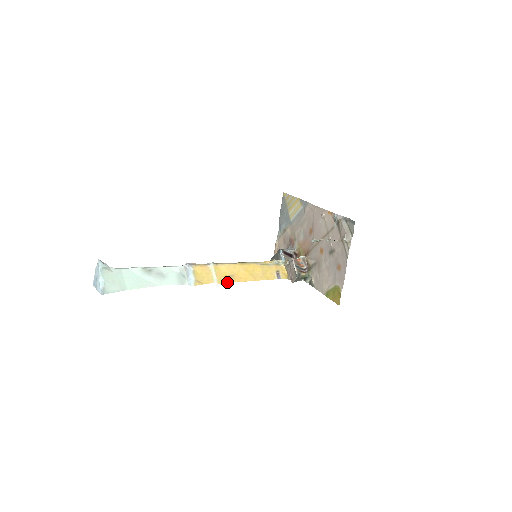
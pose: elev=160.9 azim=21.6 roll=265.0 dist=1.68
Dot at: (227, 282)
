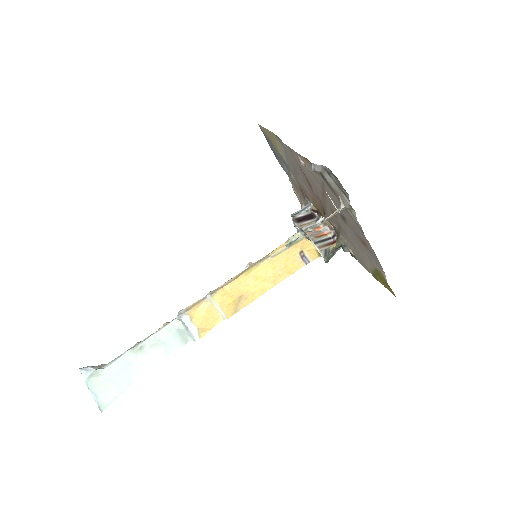
Dot at: (239, 310)
